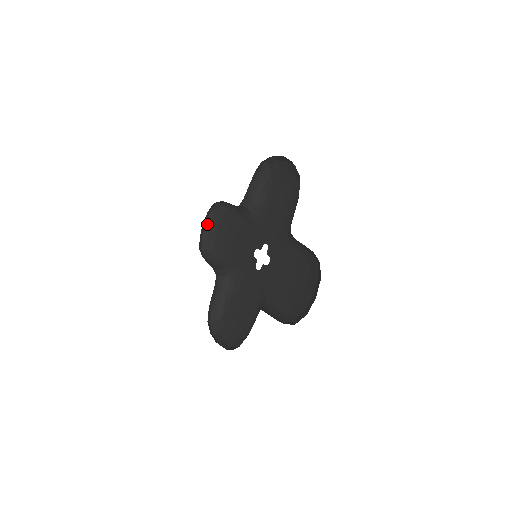
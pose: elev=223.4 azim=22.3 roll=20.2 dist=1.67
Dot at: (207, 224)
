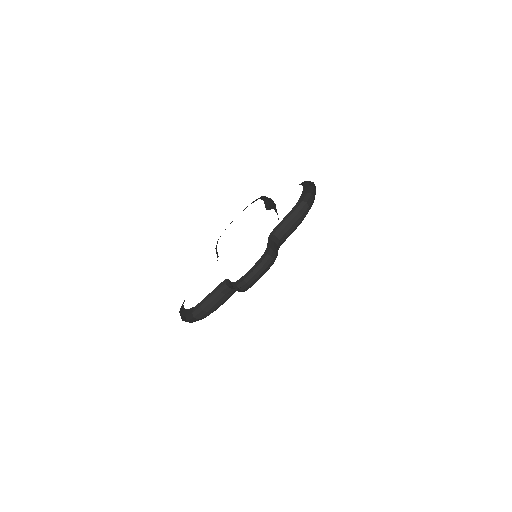
Dot at: (256, 275)
